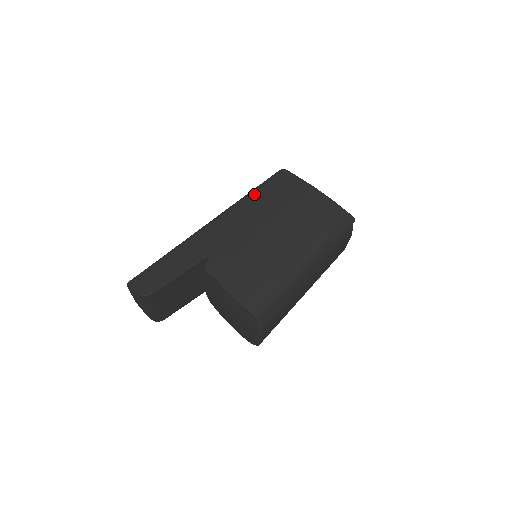
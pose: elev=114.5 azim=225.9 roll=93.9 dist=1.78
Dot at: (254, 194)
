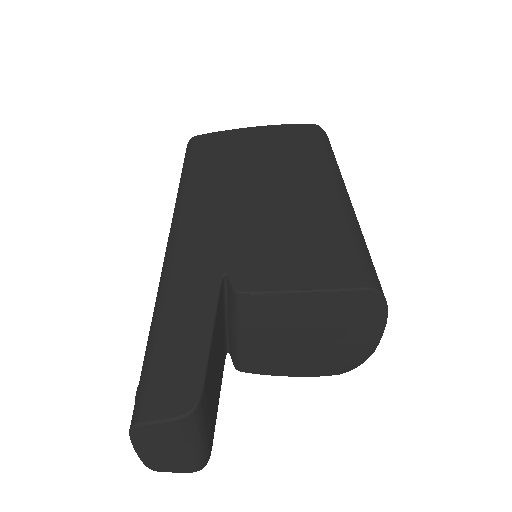
Dot at: (191, 177)
